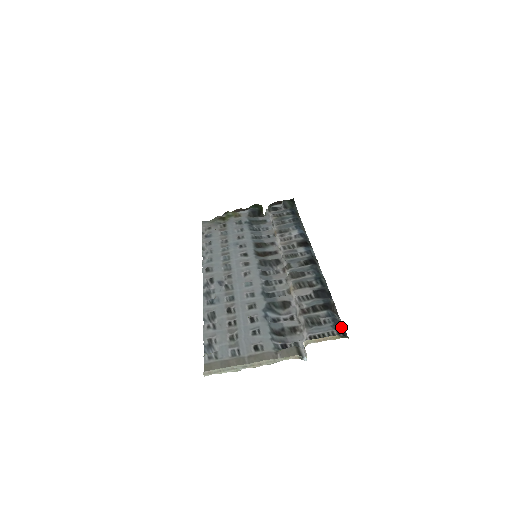
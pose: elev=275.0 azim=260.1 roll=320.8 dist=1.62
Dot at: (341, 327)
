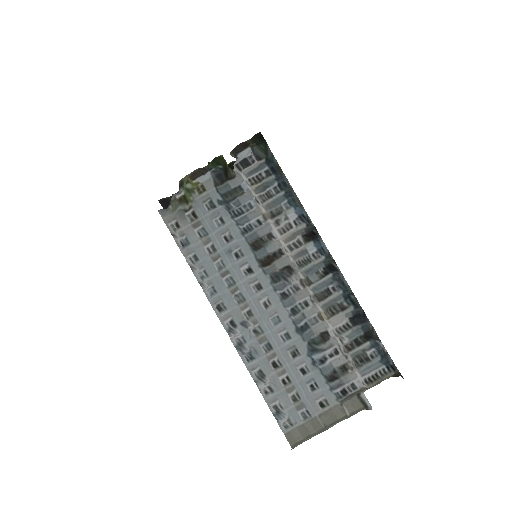
Dot at: (389, 360)
